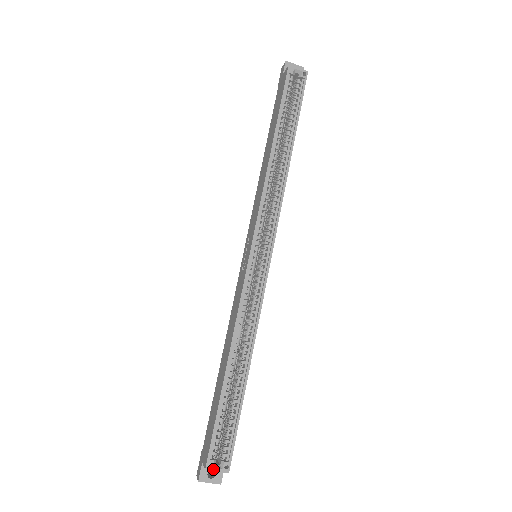
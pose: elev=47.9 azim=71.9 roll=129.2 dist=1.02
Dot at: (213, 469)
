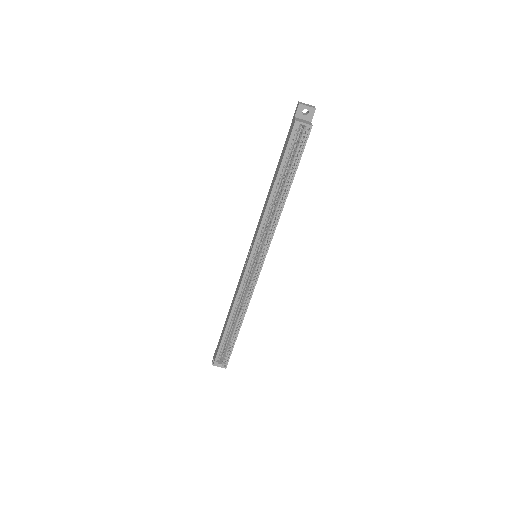
Dot at: (217, 366)
